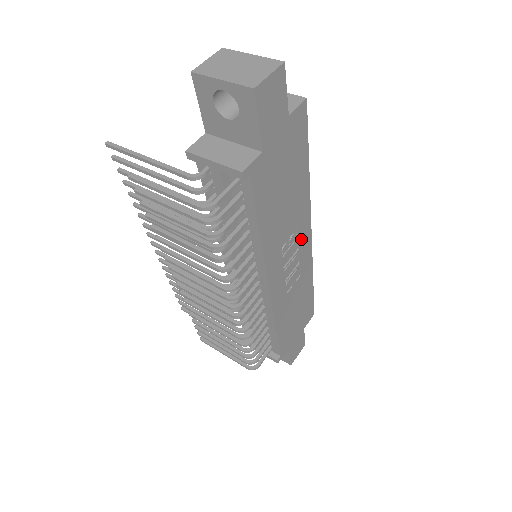
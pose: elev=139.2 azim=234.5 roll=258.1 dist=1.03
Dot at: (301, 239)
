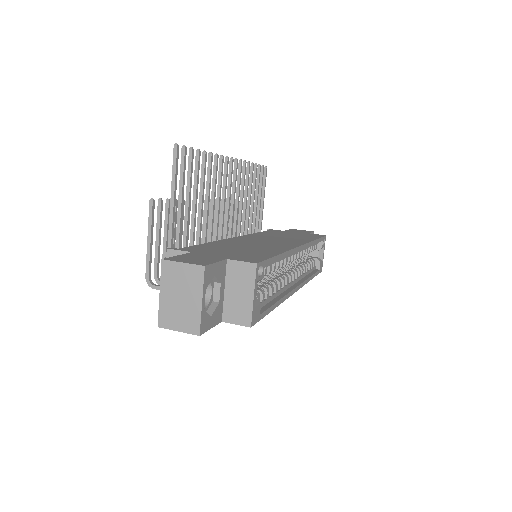
Dot at: occluded
